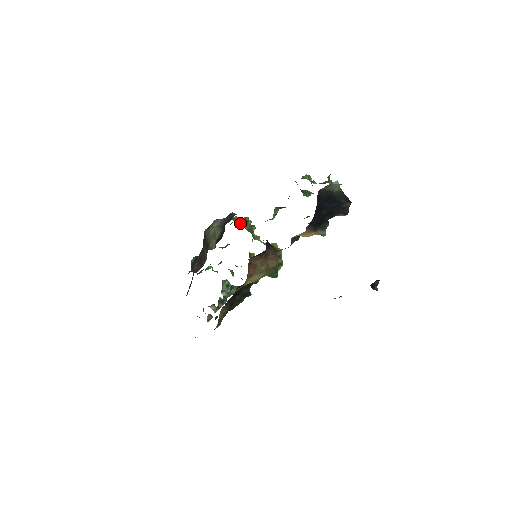
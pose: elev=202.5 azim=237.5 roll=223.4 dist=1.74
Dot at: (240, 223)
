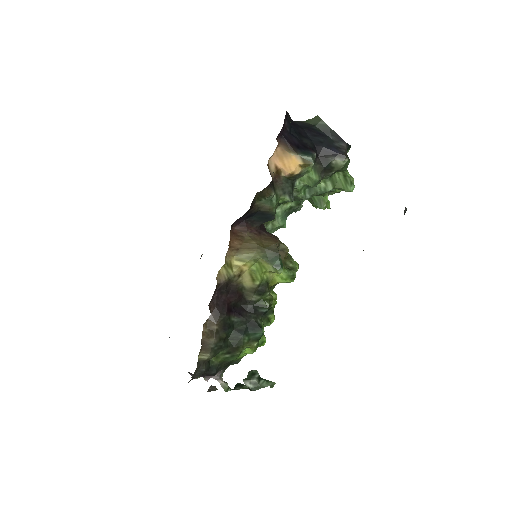
Dot at: occluded
